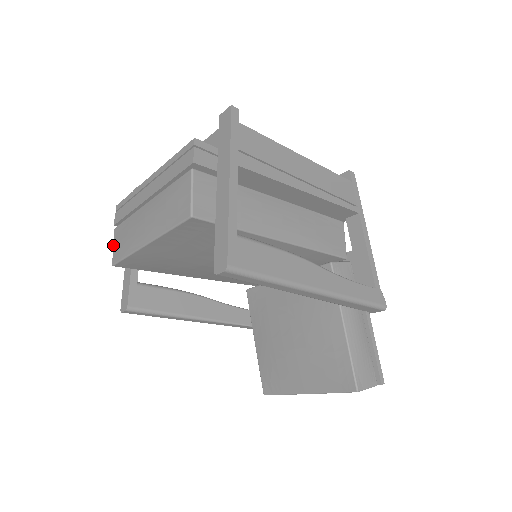
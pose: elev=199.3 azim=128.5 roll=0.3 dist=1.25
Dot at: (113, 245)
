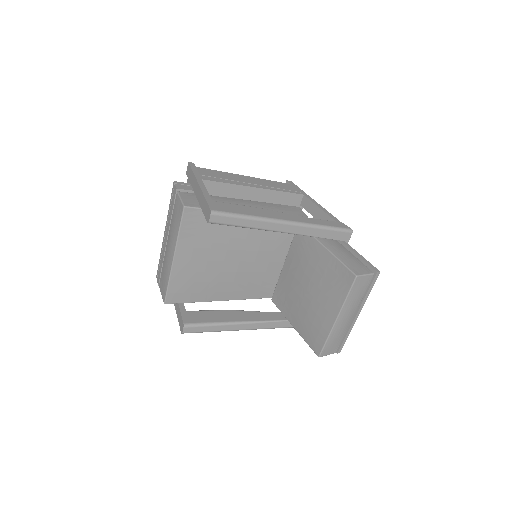
Dot at: (161, 294)
